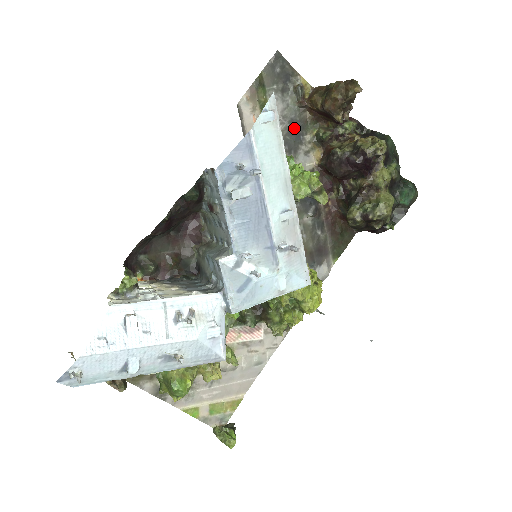
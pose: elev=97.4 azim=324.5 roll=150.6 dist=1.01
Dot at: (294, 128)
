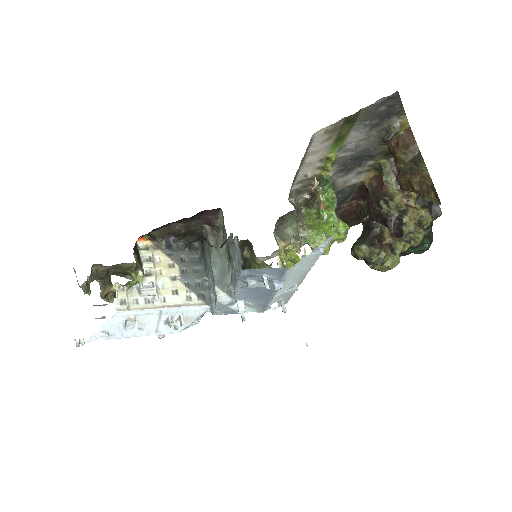
Dot at: (361, 156)
